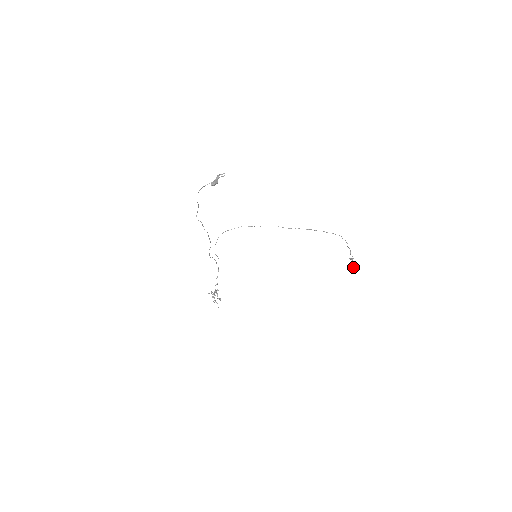
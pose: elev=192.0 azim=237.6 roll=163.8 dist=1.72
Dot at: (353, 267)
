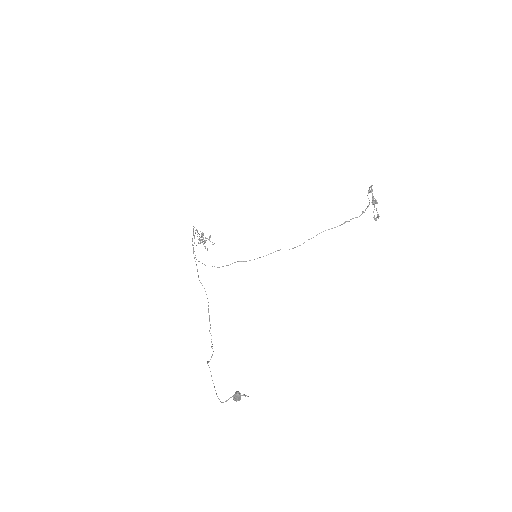
Dot at: (375, 203)
